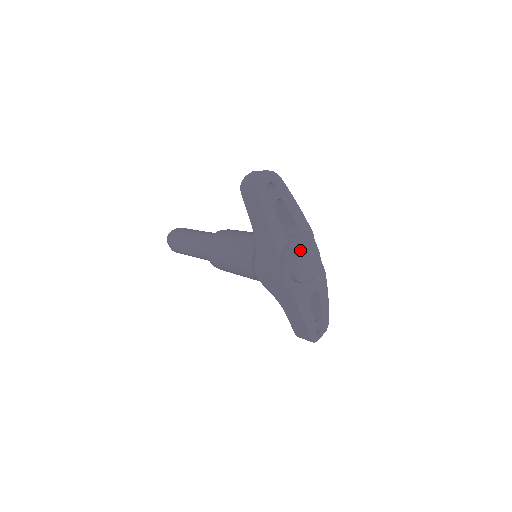
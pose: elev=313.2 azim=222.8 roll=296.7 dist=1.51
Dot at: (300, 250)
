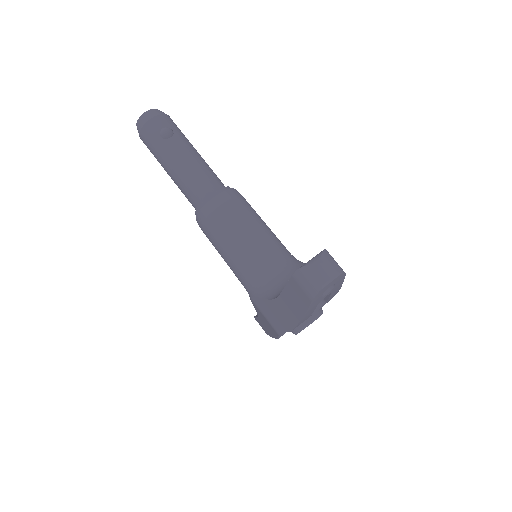
Dot at: occluded
